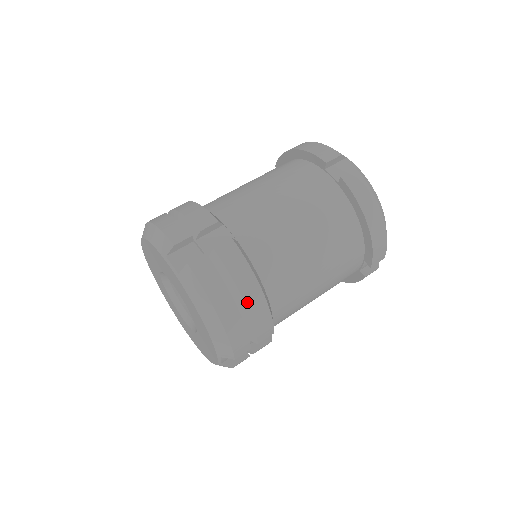
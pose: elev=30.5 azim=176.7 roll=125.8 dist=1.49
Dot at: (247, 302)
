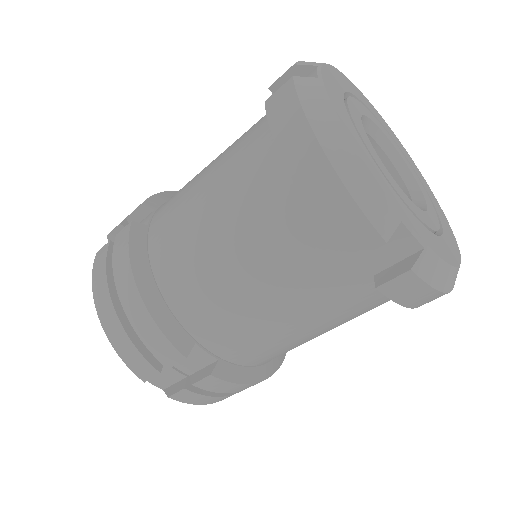
Dot at: (123, 300)
